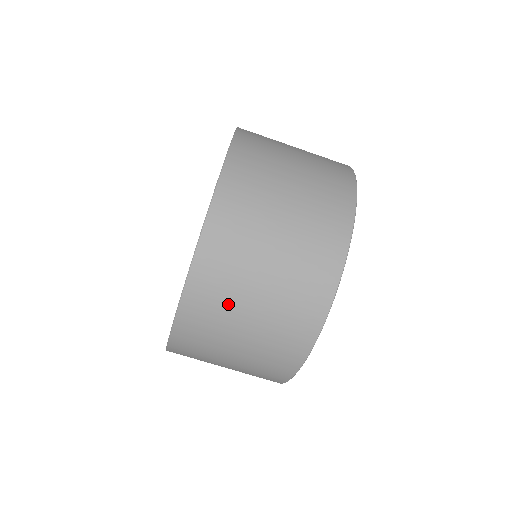
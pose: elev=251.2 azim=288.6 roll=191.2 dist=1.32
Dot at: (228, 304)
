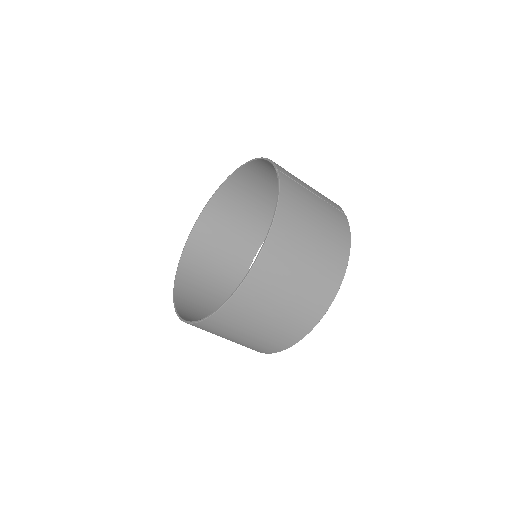
Dot at: (238, 326)
